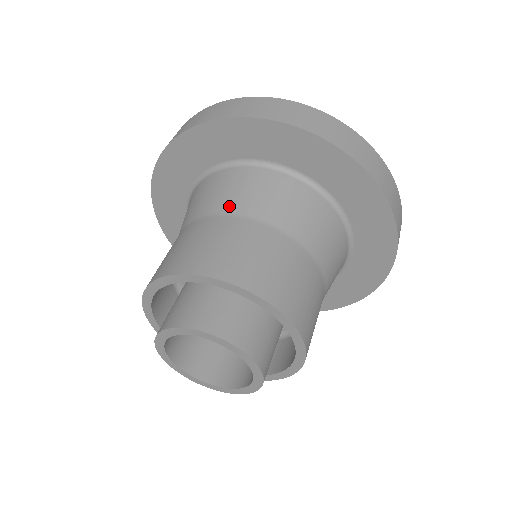
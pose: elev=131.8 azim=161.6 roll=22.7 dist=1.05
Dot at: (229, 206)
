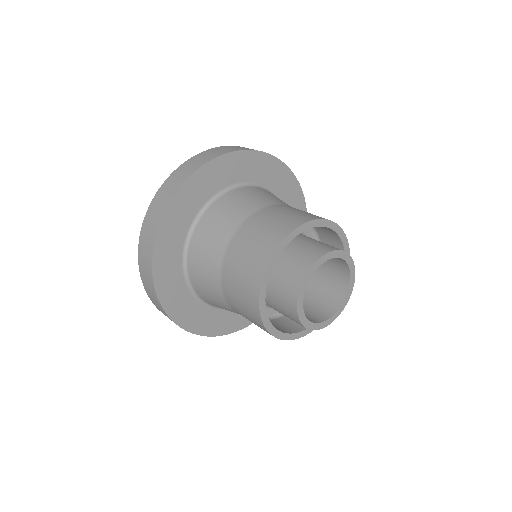
Dot at: (230, 228)
